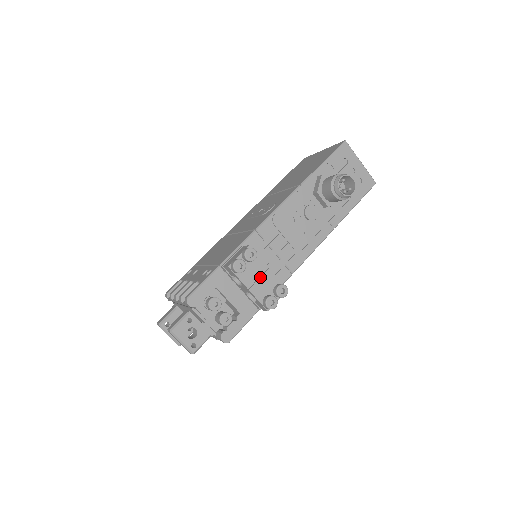
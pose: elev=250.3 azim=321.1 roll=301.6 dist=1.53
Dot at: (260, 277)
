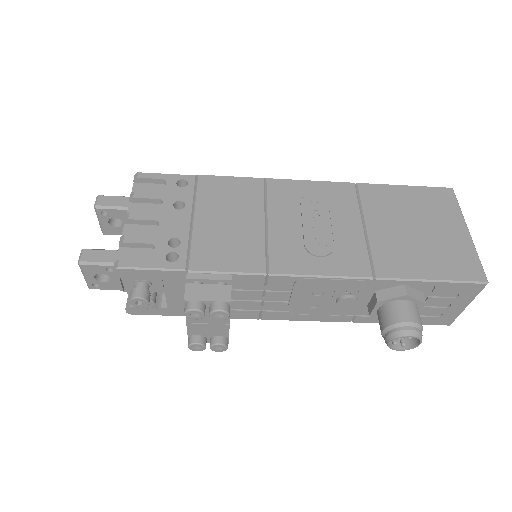
Dot at: (211, 324)
